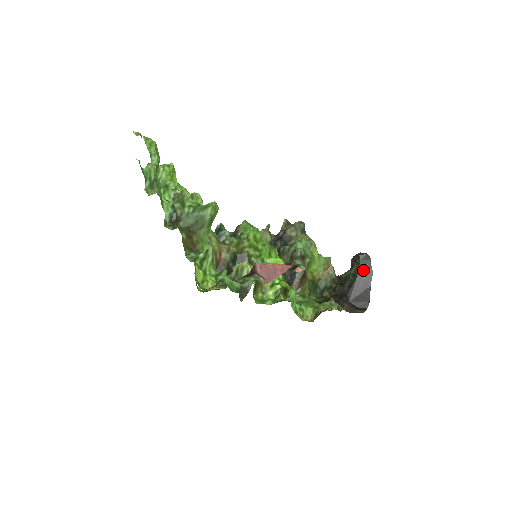
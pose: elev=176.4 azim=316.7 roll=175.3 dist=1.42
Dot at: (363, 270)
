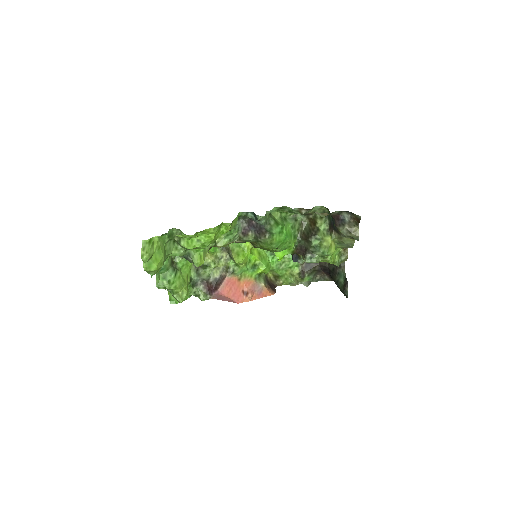
Dot at: (341, 290)
